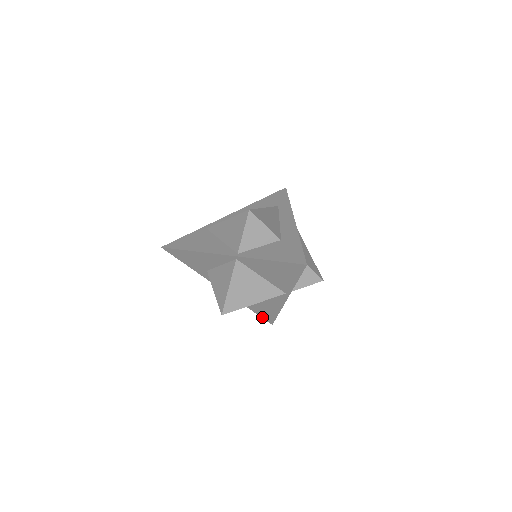
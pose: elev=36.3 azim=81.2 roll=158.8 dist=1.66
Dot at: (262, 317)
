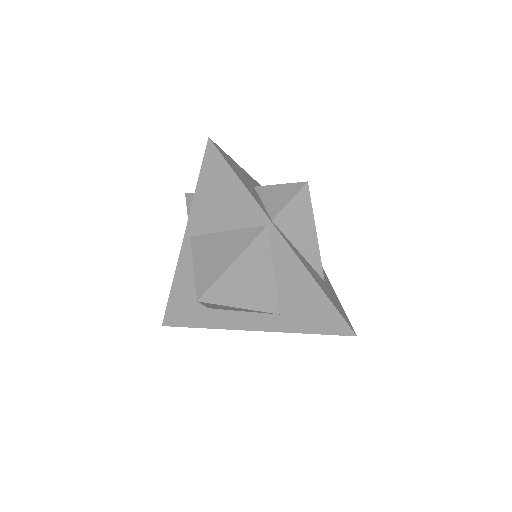
Dot at: (330, 333)
